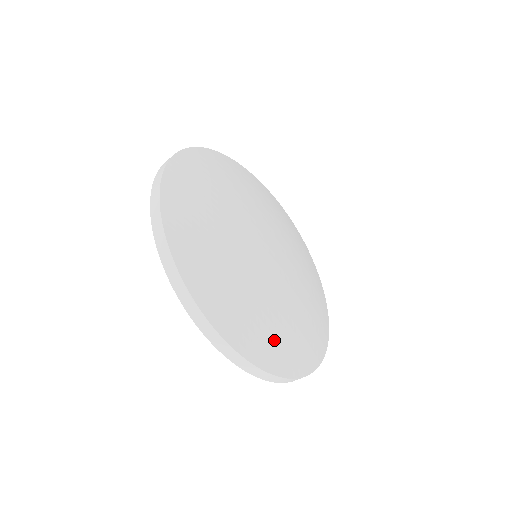
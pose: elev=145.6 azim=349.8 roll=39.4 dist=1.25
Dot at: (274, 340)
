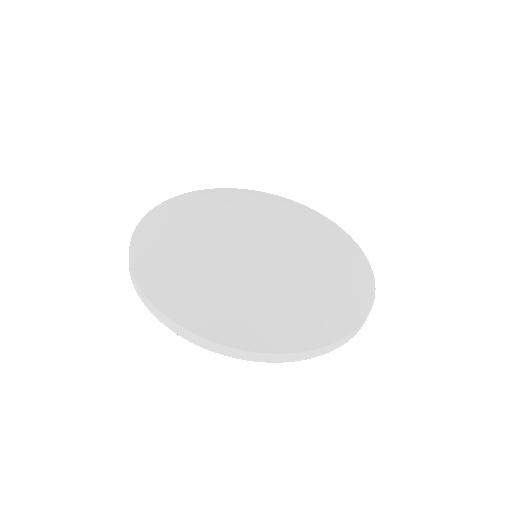
Dot at: (349, 279)
